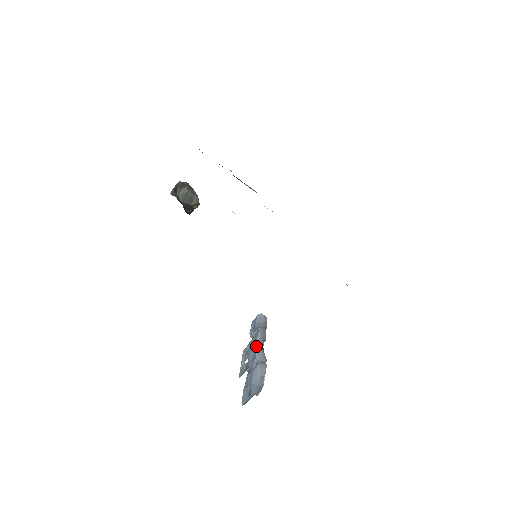
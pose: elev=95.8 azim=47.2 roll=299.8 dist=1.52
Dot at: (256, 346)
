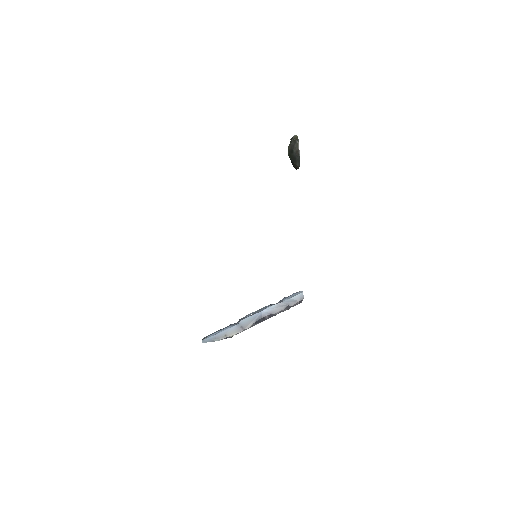
Dot at: (257, 312)
